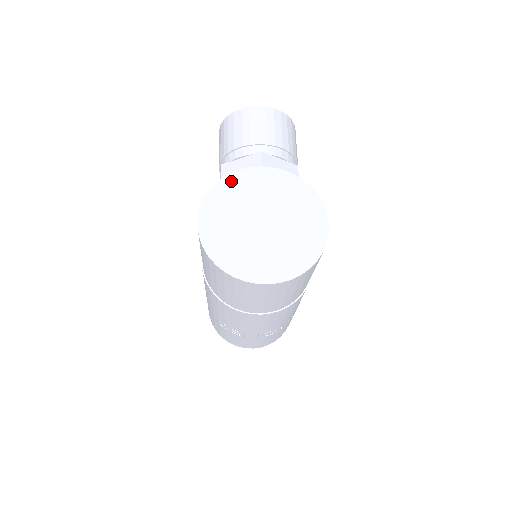
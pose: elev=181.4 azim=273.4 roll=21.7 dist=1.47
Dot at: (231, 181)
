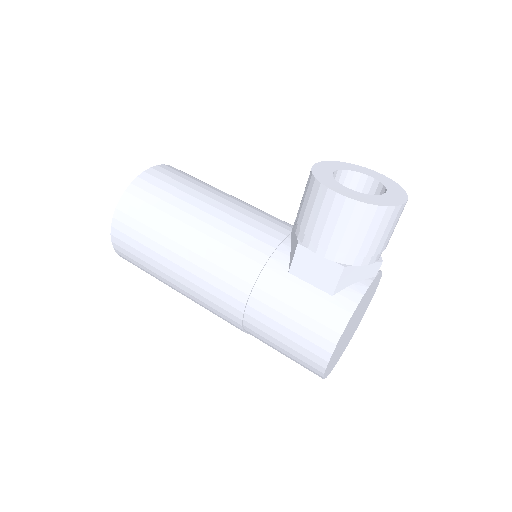
Dot at: occluded
